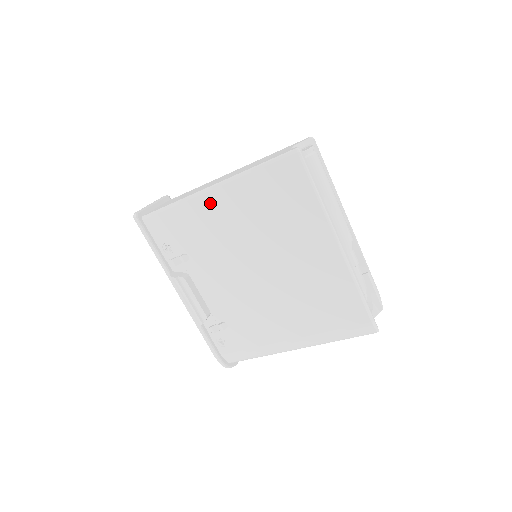
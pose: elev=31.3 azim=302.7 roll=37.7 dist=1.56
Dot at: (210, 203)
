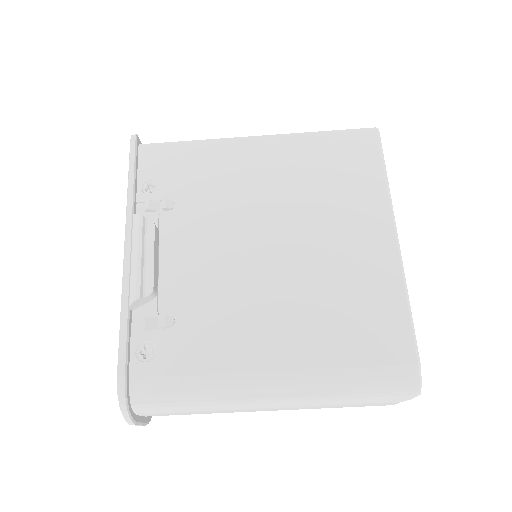
Dot at: (245, 151)
